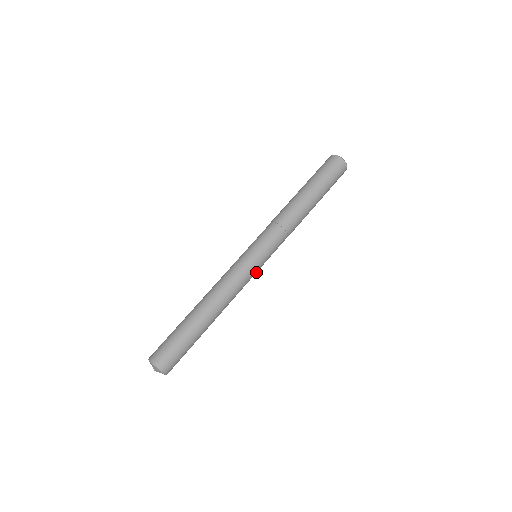
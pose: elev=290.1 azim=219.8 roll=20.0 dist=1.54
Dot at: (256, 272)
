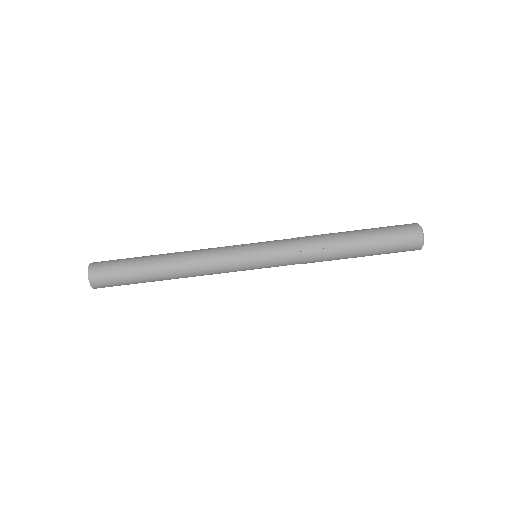
Dot at: occluded
